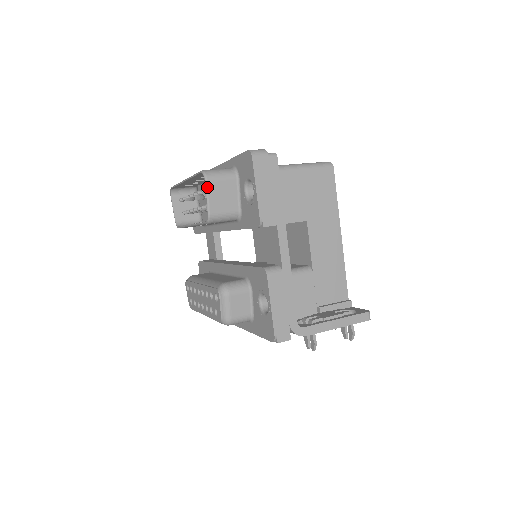
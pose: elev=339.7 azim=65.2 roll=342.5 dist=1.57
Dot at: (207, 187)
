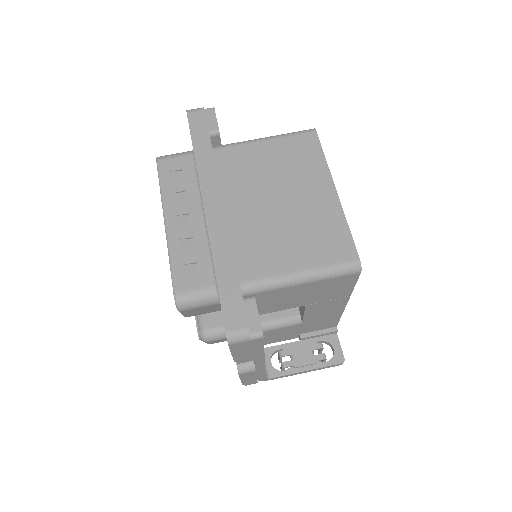
Dot at: (180, 312)
